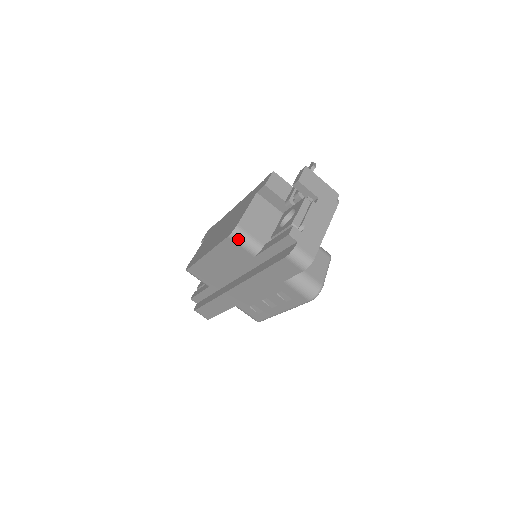
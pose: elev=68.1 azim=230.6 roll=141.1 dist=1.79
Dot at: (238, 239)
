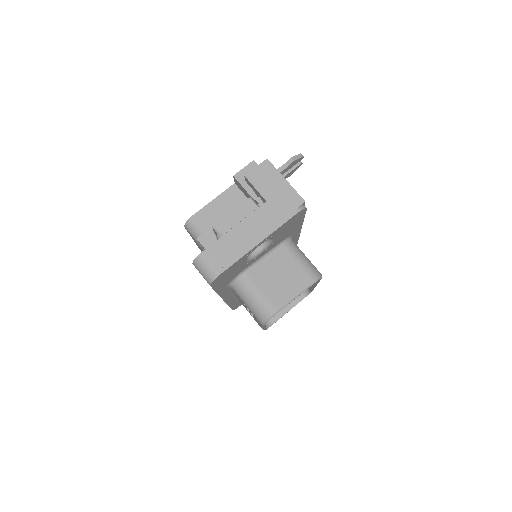
Dot at: (191, 232)
